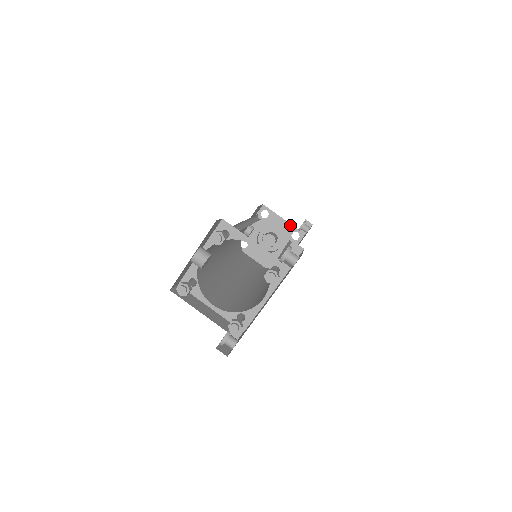
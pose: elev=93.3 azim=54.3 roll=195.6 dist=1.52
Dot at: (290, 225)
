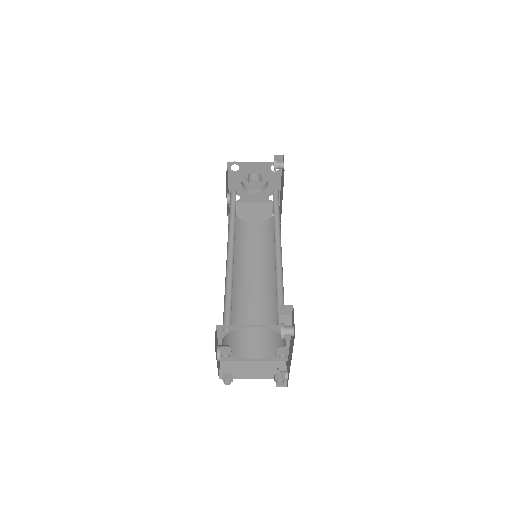
Dot at: (263, 163)
